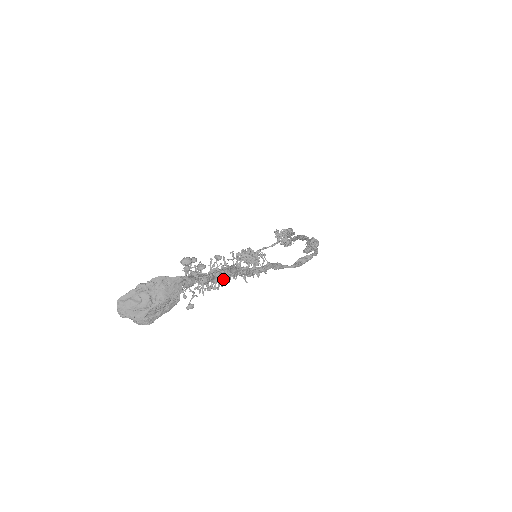
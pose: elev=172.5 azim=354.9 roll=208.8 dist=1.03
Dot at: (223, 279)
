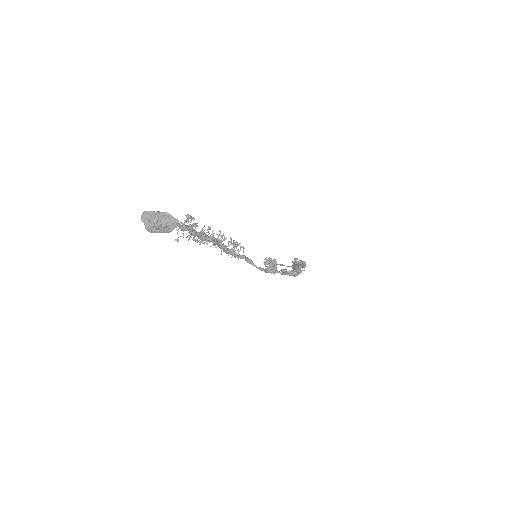
Dot at: (206, 241)
